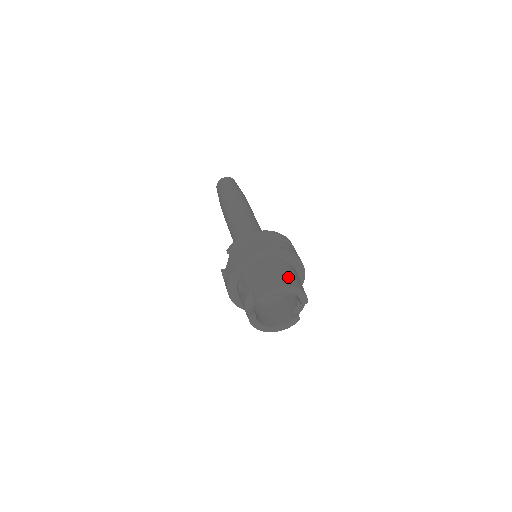
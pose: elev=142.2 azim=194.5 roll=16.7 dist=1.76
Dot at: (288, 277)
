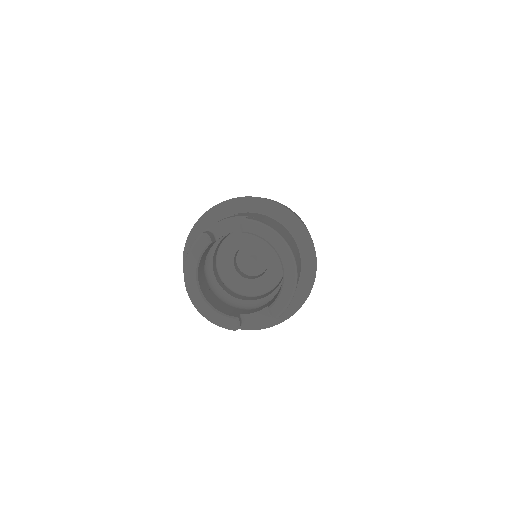
Dot at: (298, 261)
